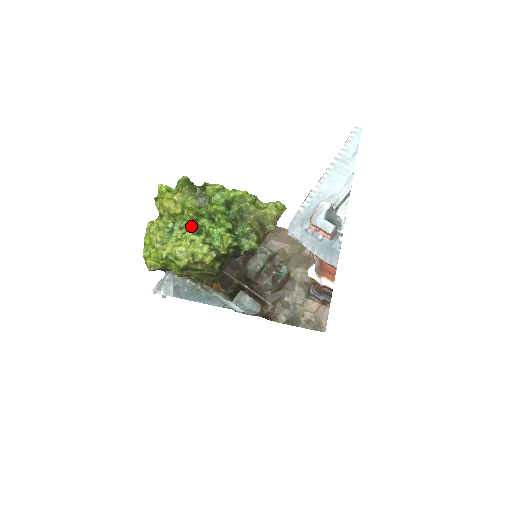
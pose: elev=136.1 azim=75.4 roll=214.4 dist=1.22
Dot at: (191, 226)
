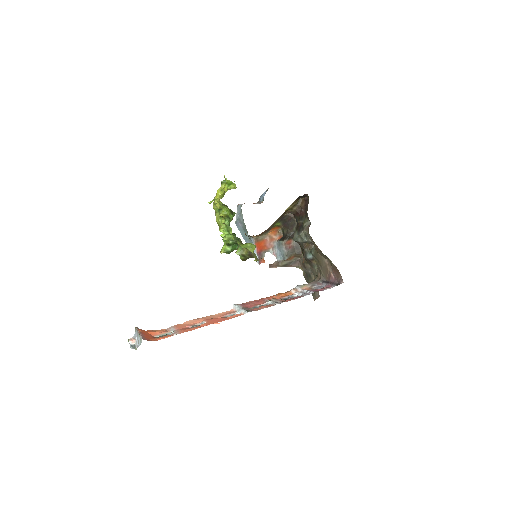
Dot at: occluded
